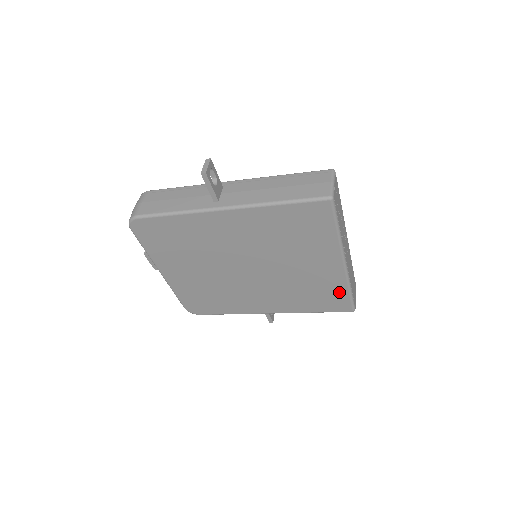
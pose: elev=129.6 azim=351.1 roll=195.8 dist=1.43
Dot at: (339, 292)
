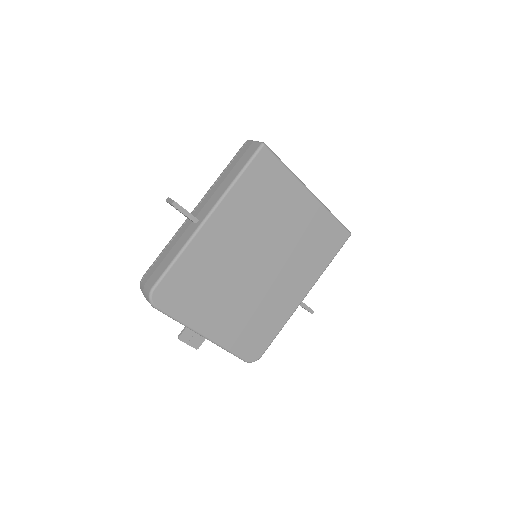
Dot at: (329, 224)
